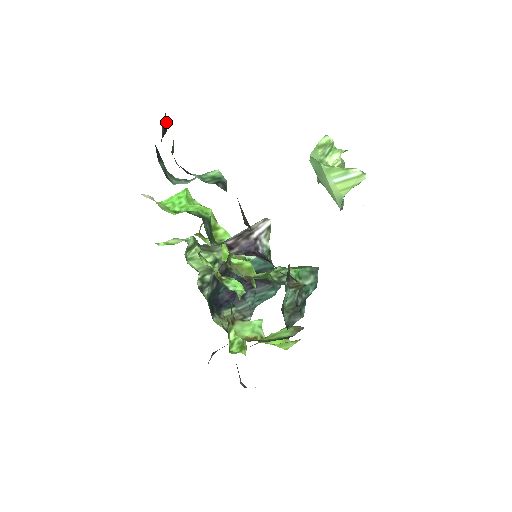
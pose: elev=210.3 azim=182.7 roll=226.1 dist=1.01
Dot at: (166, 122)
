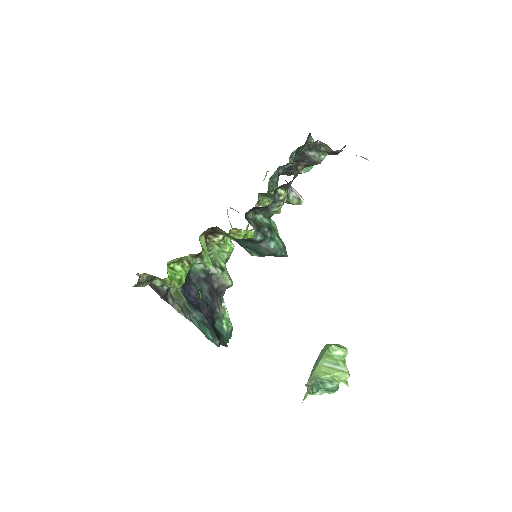
Dot at: occluded
